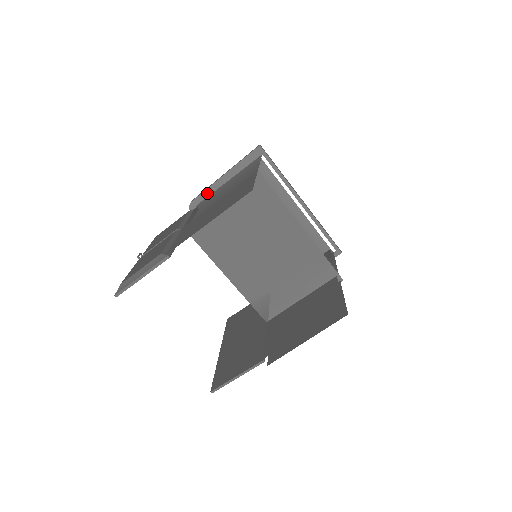
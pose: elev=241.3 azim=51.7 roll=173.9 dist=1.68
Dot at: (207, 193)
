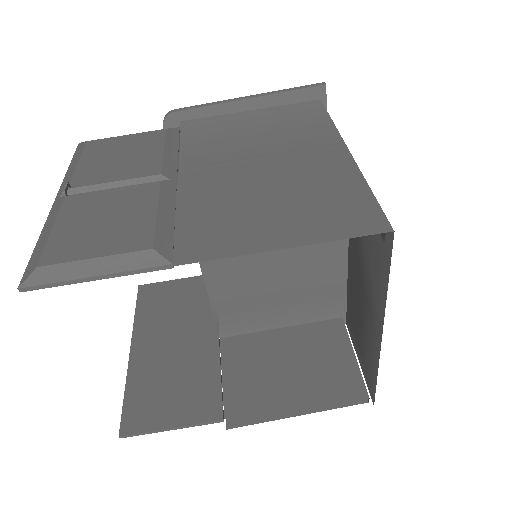
Dot at: (206, 112)
